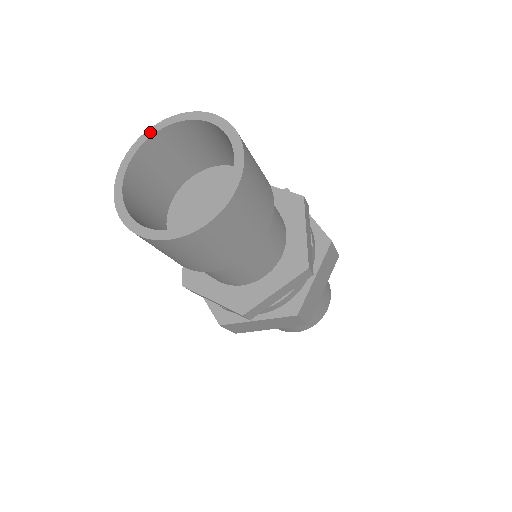
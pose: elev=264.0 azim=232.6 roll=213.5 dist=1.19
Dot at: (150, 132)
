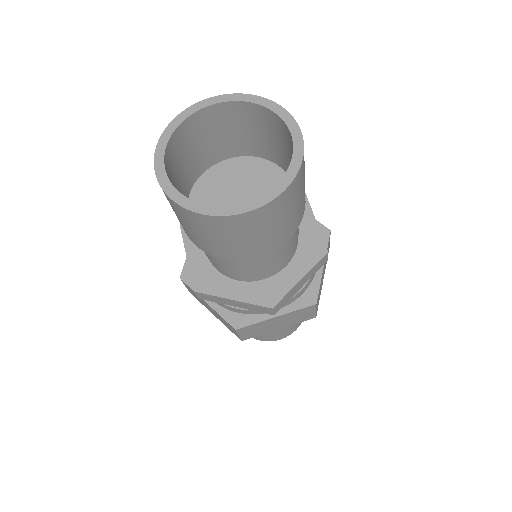
Dot at: (182, 116)
